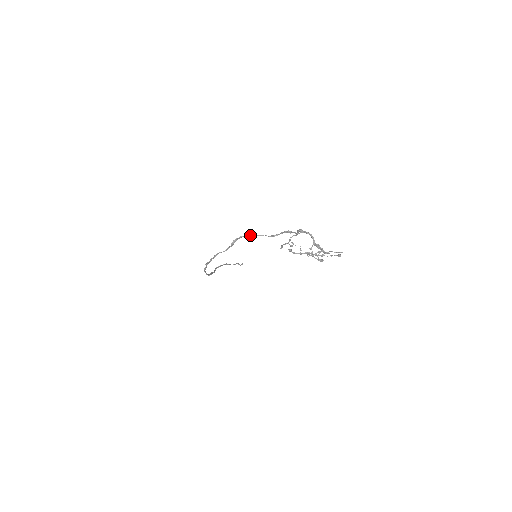
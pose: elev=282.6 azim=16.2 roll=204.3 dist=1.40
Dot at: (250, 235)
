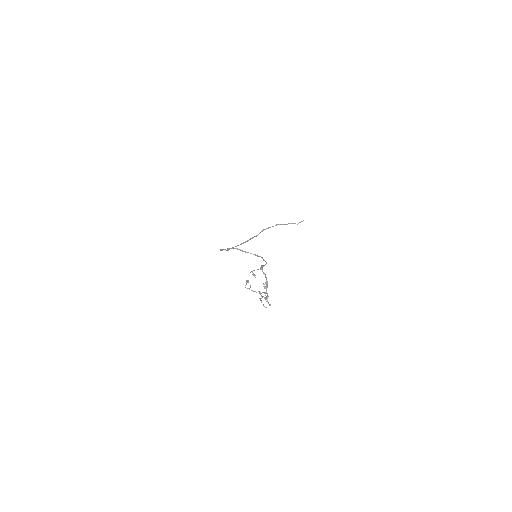
Dot at: occluded
